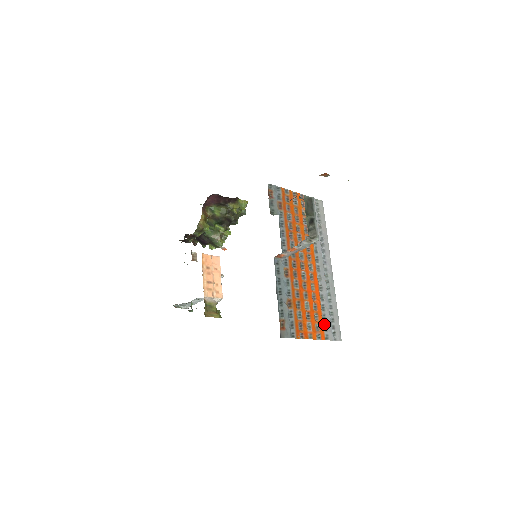
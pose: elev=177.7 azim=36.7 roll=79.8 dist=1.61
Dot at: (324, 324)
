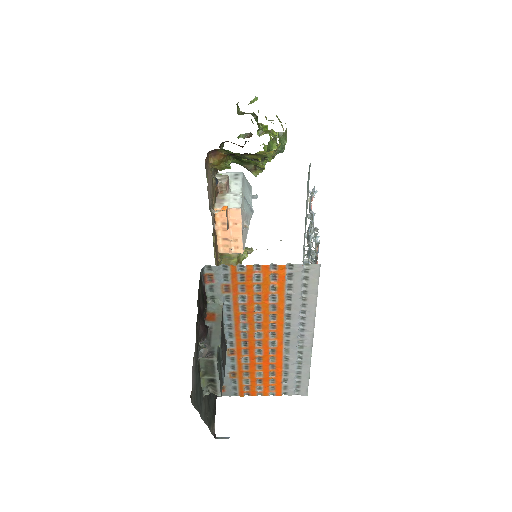
Dot at: (283, 385)
